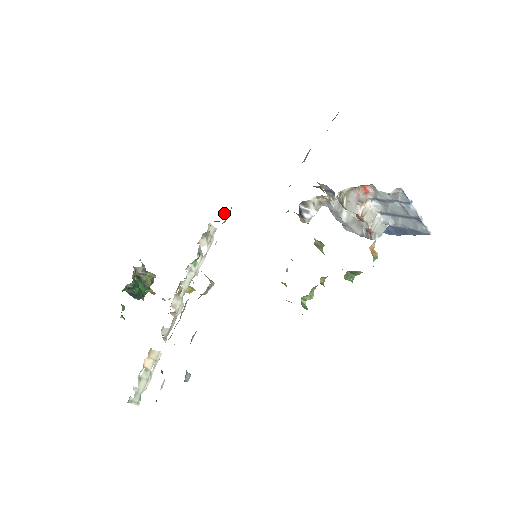
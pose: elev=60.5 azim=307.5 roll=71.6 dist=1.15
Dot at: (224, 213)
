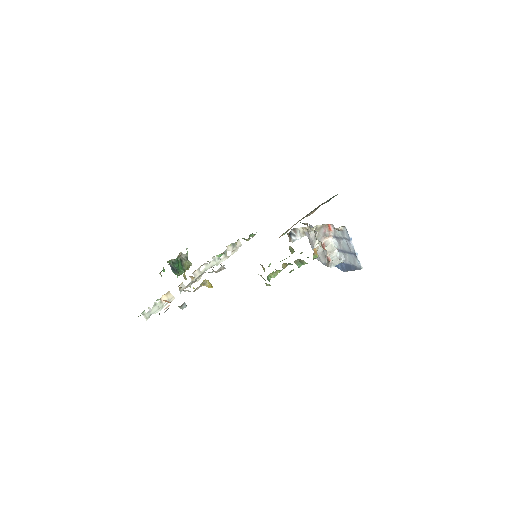
Dot at: (250, 235)
